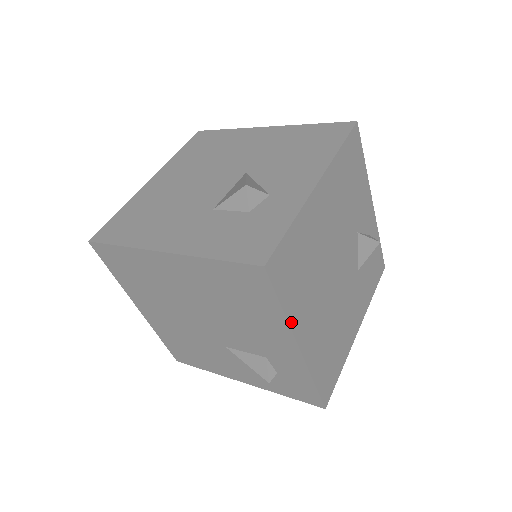
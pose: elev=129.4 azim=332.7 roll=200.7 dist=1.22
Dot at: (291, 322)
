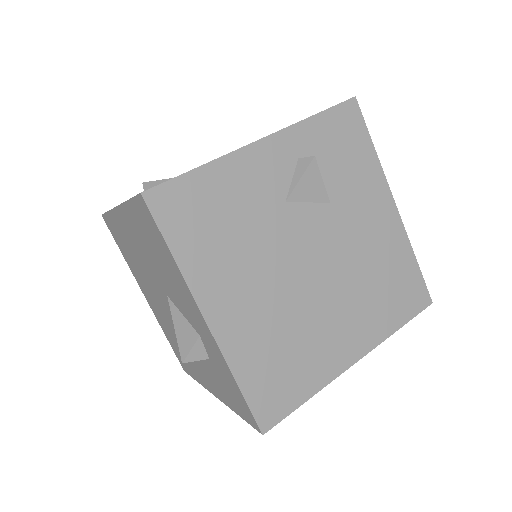
Dot at: (326, 381)
